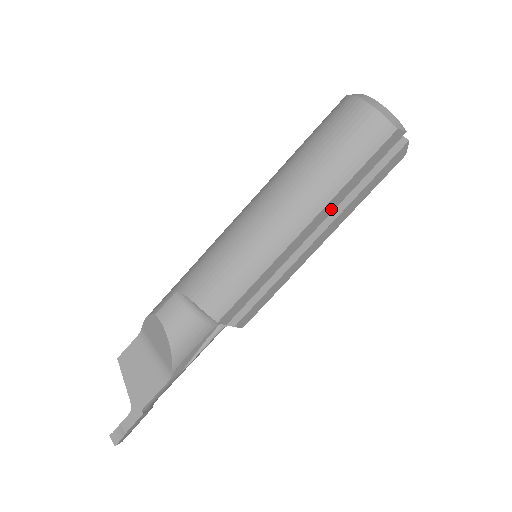
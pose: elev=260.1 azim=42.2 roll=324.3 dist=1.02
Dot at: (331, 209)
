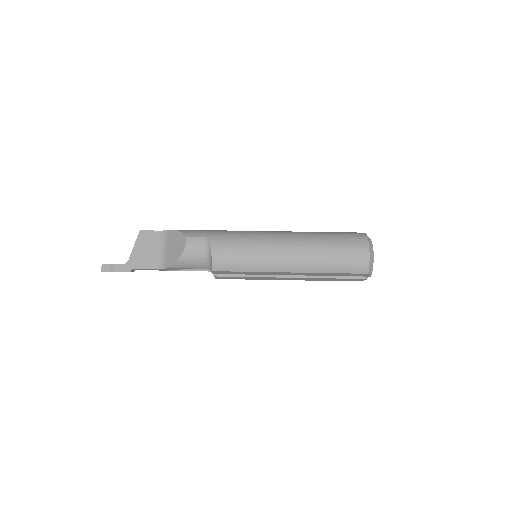
Dot at: (309, 274)
